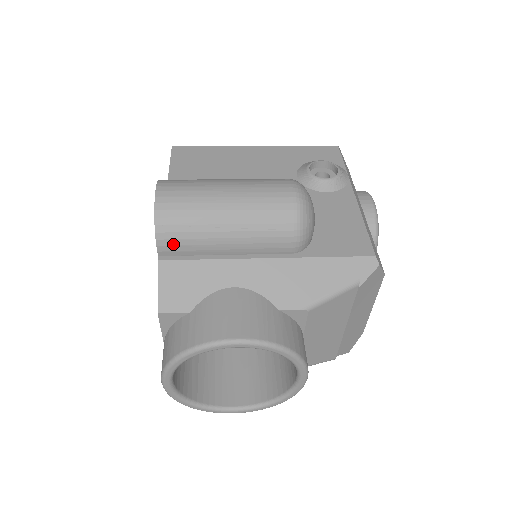
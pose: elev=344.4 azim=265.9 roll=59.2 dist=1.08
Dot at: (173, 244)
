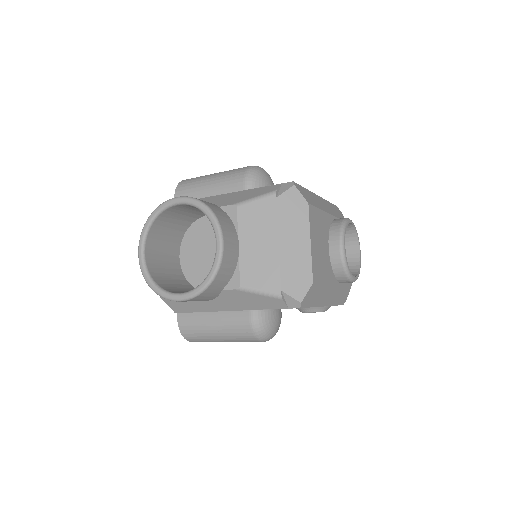
Dot at: (182, 193)
